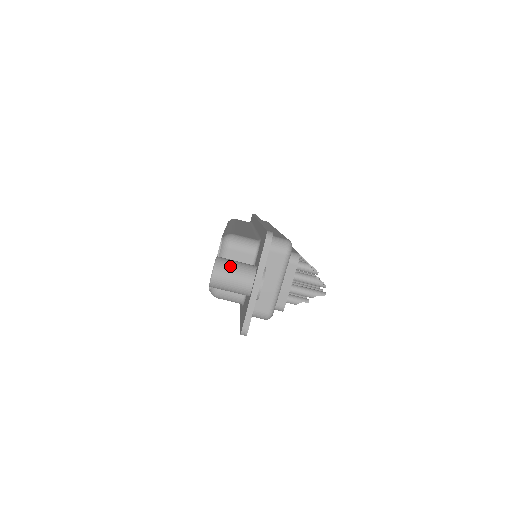
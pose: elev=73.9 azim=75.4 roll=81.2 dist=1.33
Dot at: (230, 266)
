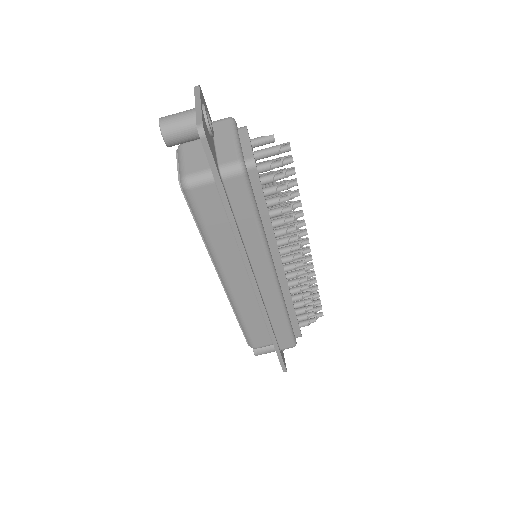
Dot at: occluded
